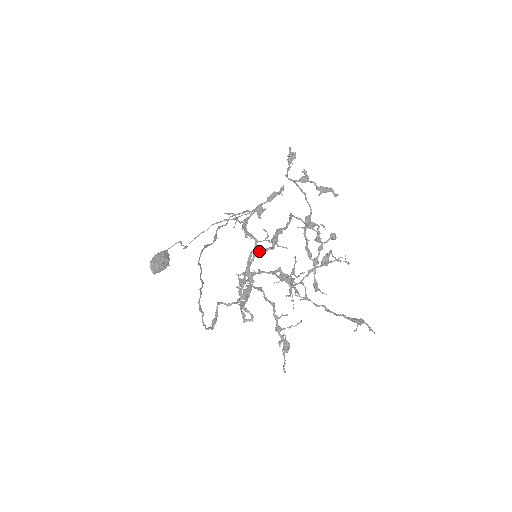
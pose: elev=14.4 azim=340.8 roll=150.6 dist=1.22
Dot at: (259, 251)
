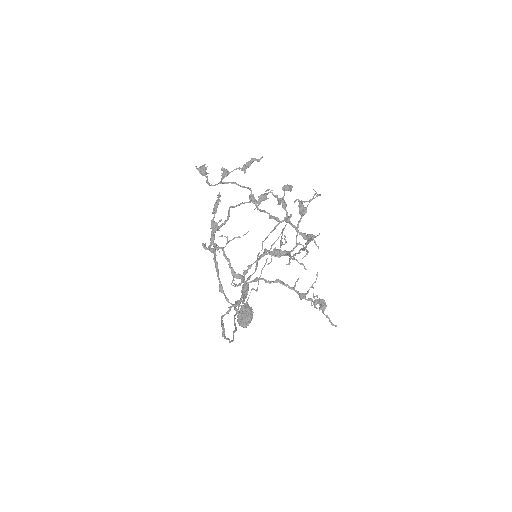
Dot at: (214, 256)
